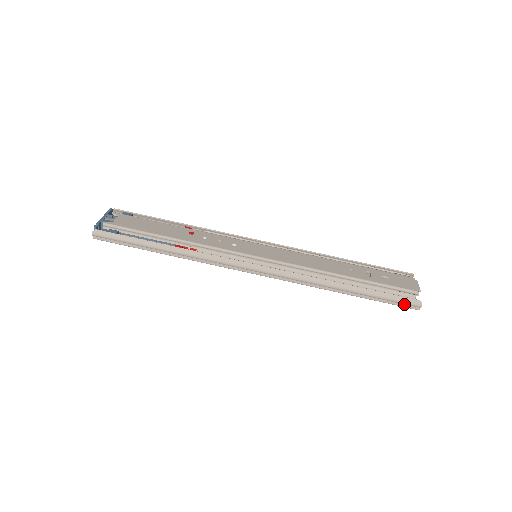
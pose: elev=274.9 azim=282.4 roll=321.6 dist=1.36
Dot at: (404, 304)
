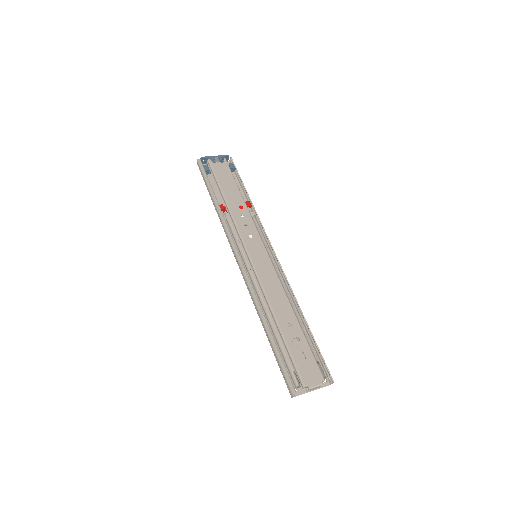
Dot at: (286, 382)
